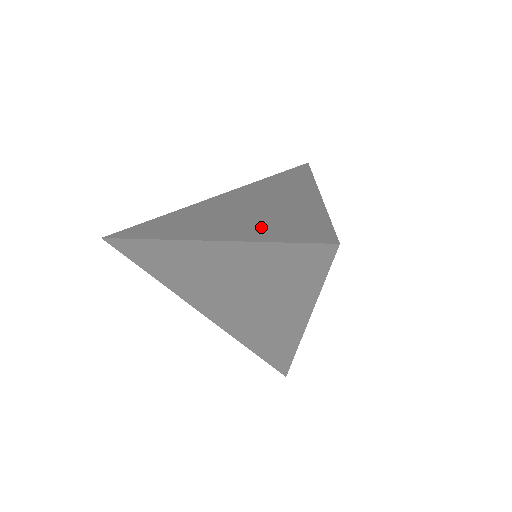
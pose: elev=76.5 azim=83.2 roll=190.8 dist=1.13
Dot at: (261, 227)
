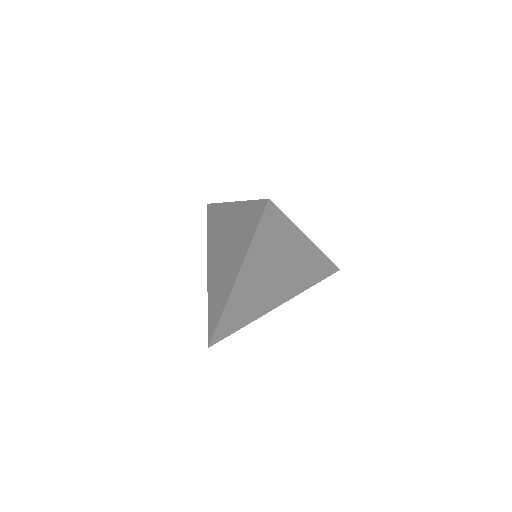
Dot at: occluded
